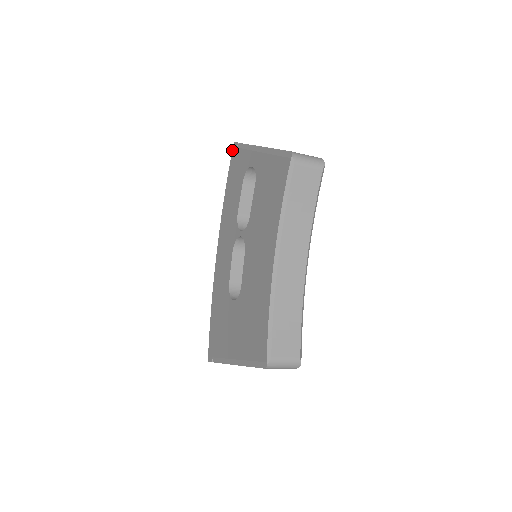
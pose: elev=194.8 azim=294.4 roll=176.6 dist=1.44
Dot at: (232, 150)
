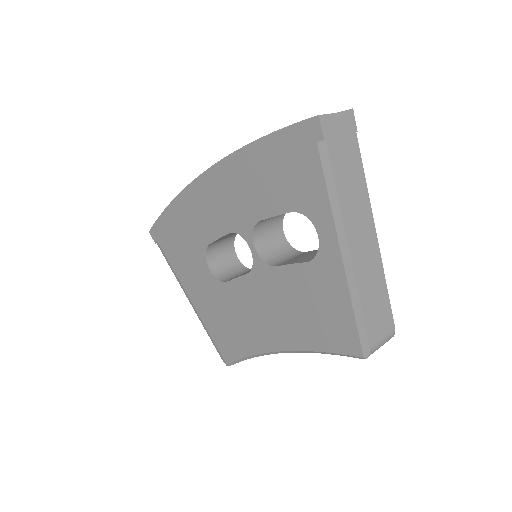
Dot at: (306, 120)
